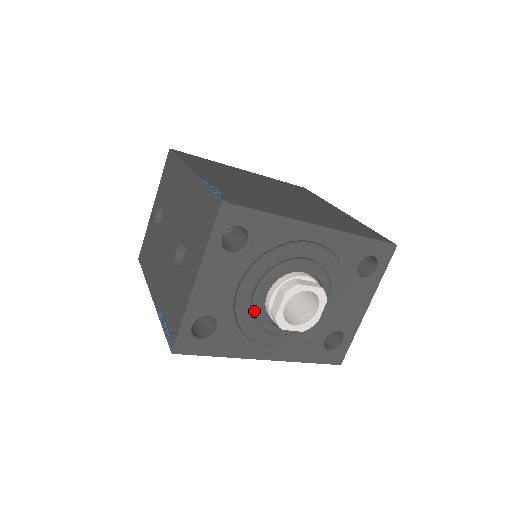
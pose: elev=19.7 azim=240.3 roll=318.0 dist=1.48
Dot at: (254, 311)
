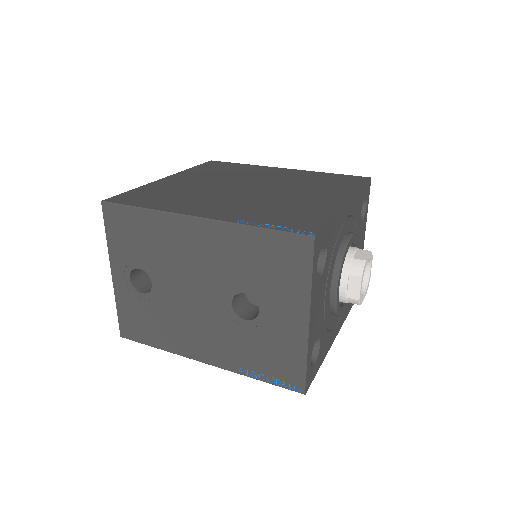
Dot at: (336, 307)
